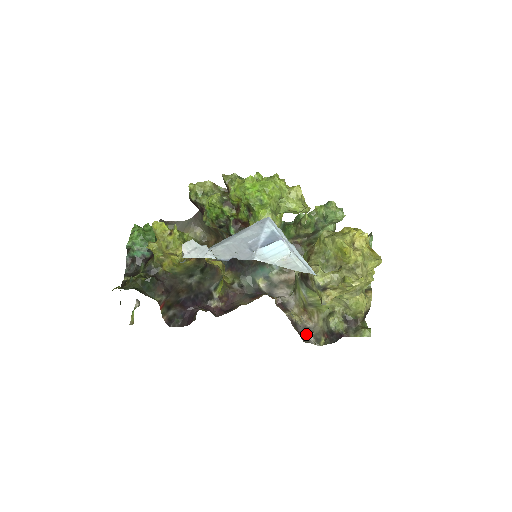
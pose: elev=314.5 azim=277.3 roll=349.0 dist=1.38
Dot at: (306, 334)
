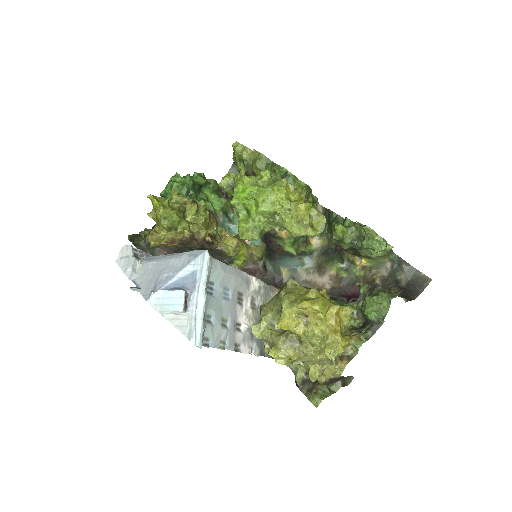
Dot at: occluded
